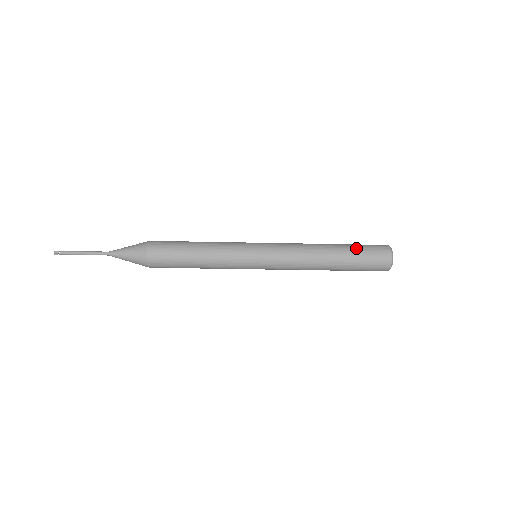
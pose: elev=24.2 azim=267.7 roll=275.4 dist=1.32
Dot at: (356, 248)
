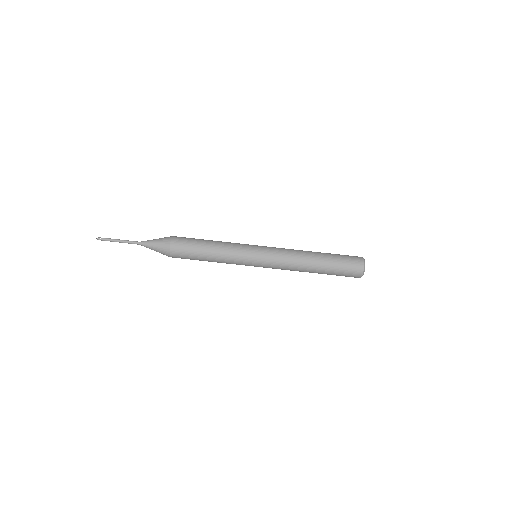
Dot at: occluded
